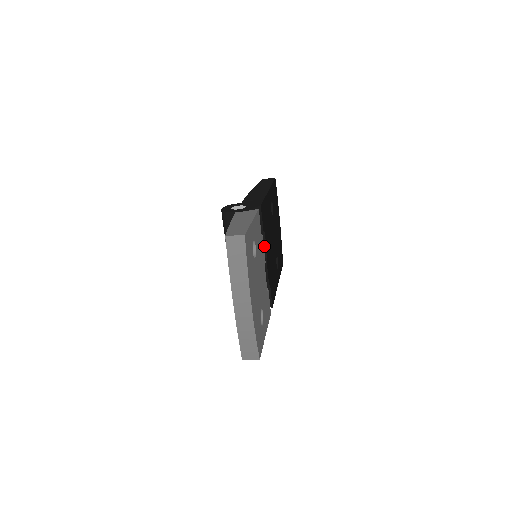
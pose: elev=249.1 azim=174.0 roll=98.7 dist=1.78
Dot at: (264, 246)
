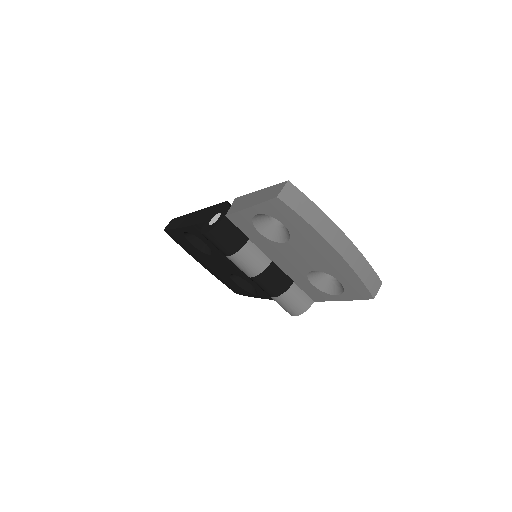
Dot at: occluded
